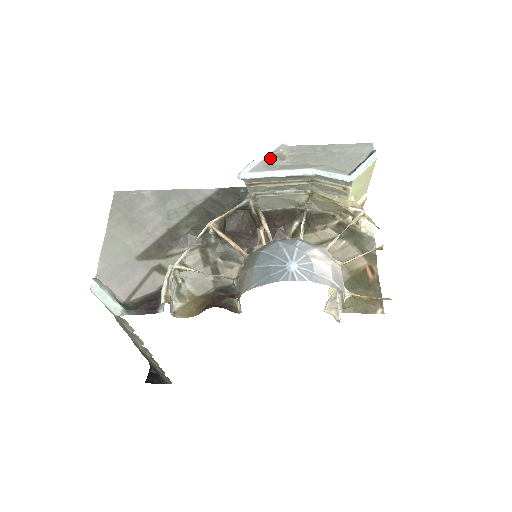
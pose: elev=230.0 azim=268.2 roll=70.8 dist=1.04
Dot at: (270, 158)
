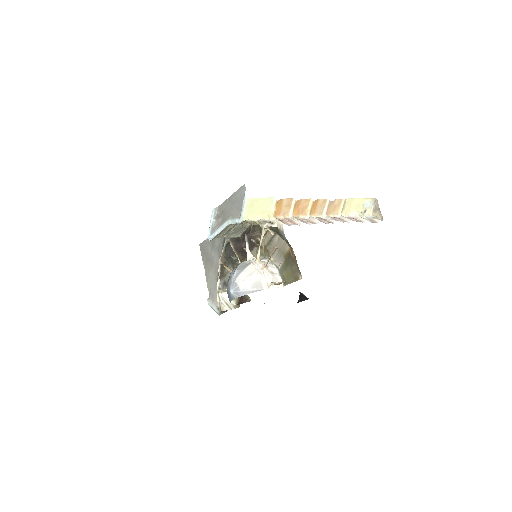
Dot at: (215, 220)
